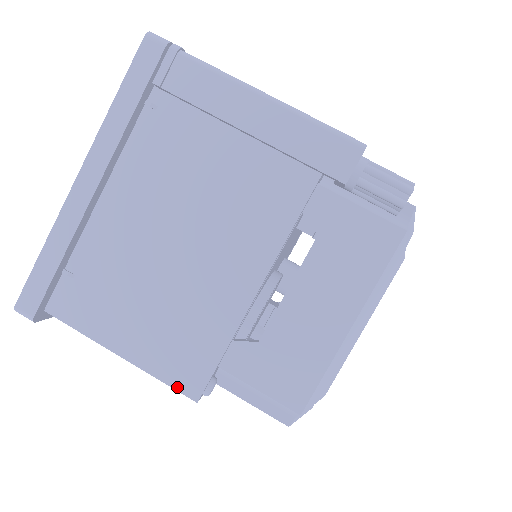
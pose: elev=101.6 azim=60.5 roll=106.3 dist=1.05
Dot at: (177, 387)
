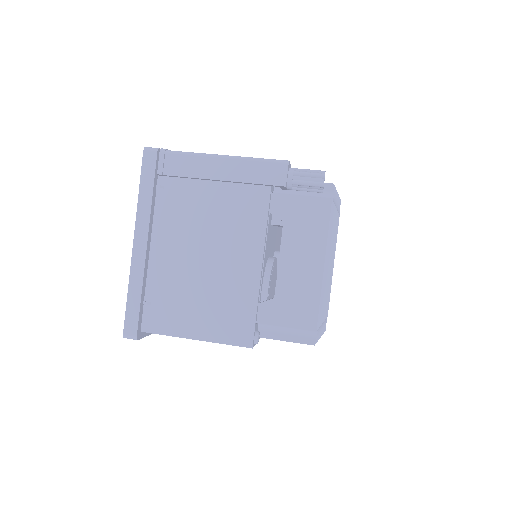
Dot at: (237, 344)
